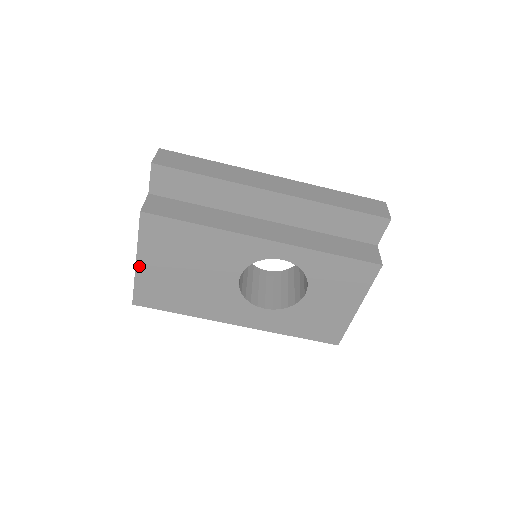
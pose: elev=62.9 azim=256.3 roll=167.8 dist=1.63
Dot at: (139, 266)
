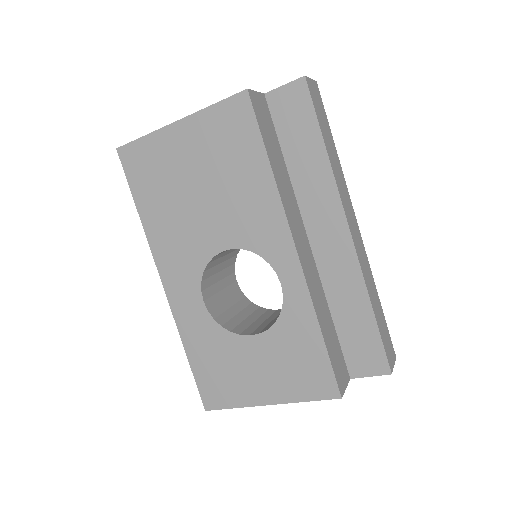
Dot at: (173, 128)
